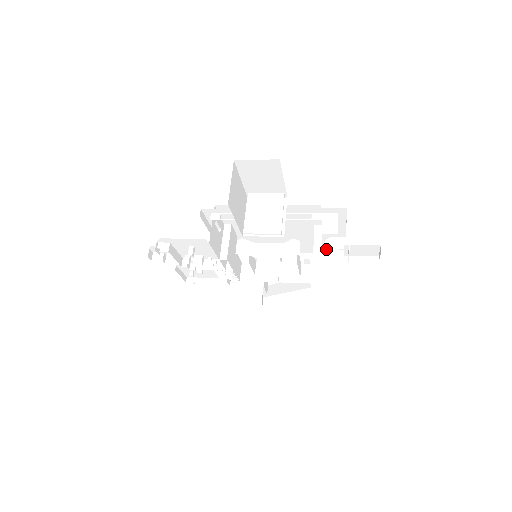
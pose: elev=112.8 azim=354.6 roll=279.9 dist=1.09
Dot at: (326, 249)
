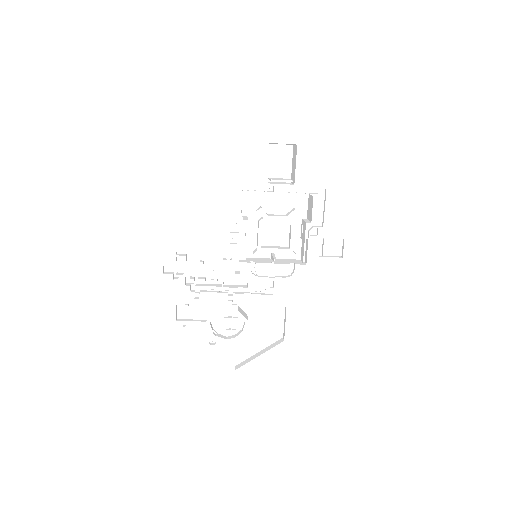
Dot at: (310, 235)
